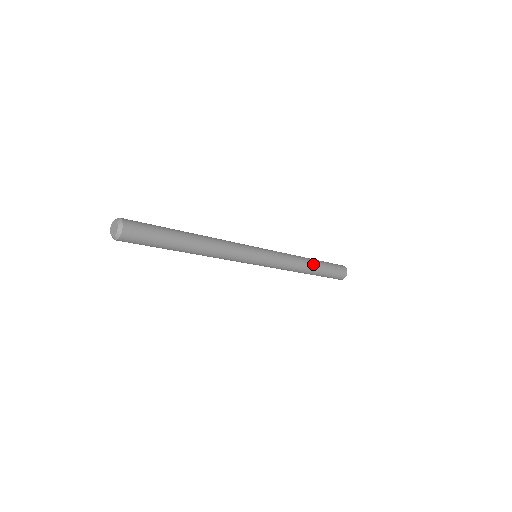
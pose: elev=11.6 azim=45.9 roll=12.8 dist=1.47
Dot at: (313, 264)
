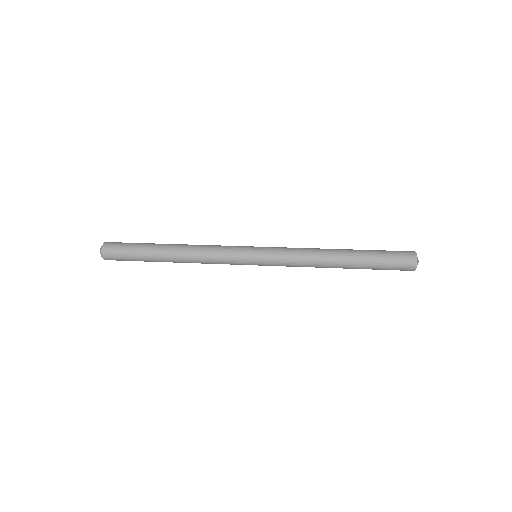
Dot at: (342, 252)
